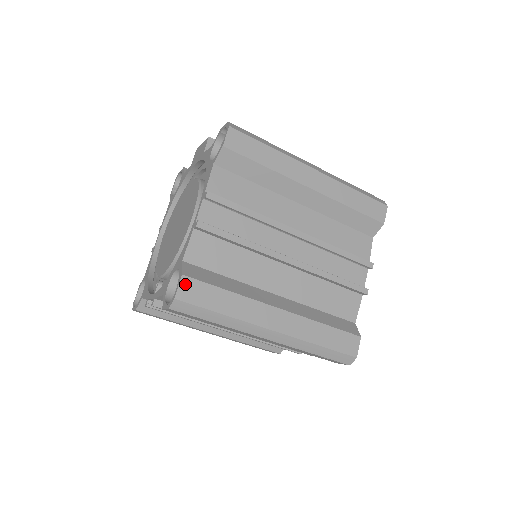
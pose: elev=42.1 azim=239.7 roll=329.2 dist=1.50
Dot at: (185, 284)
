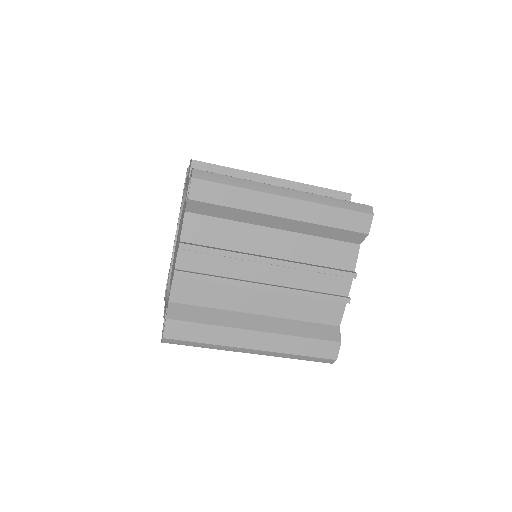
Dot at: (170, 325)
